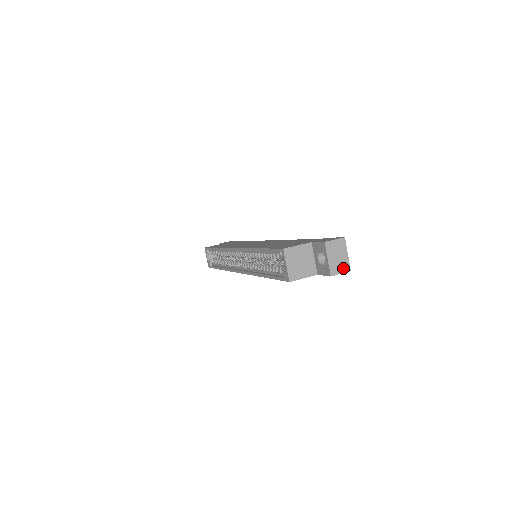
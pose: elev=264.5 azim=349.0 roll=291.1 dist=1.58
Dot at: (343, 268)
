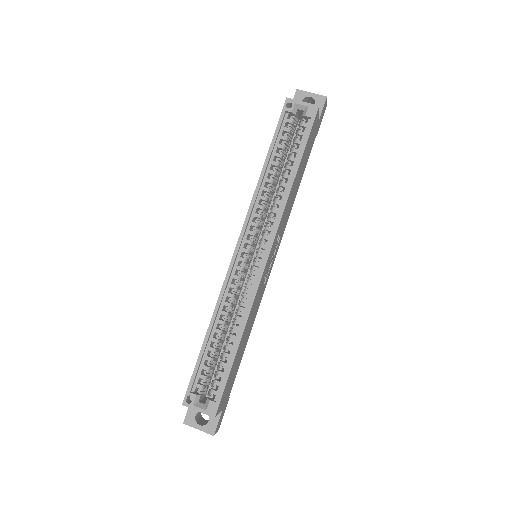
Dot at: occluded
